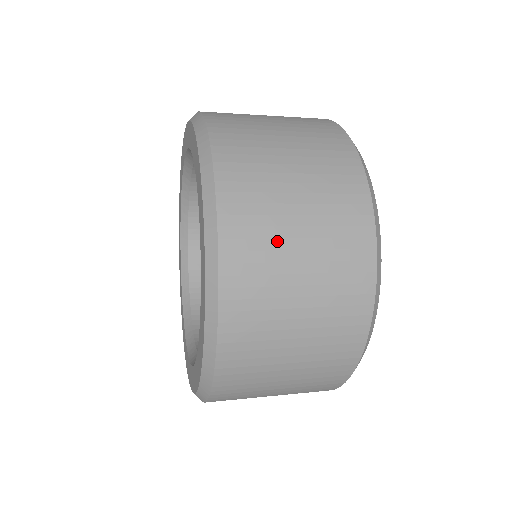
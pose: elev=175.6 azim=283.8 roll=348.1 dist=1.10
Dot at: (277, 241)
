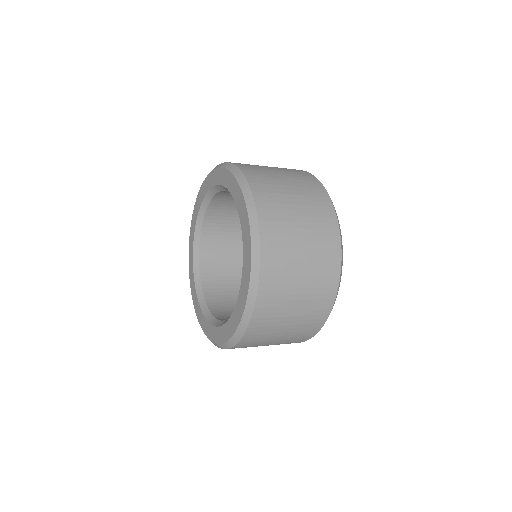
Dot at: (275, 182)
